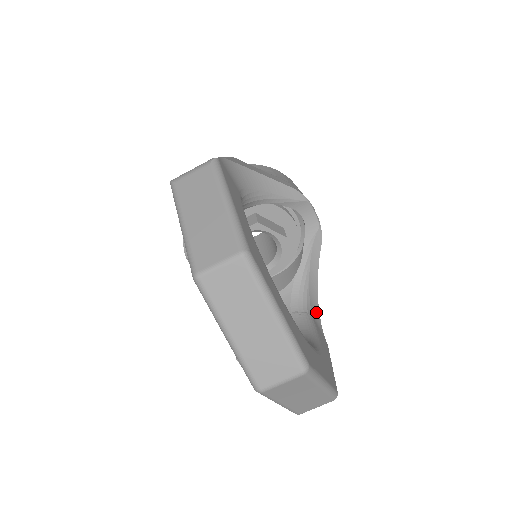
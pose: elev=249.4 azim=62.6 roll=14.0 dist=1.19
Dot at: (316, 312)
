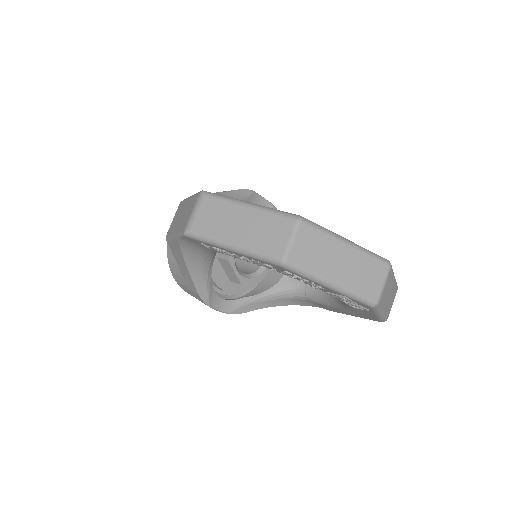
Dot at: occluded
